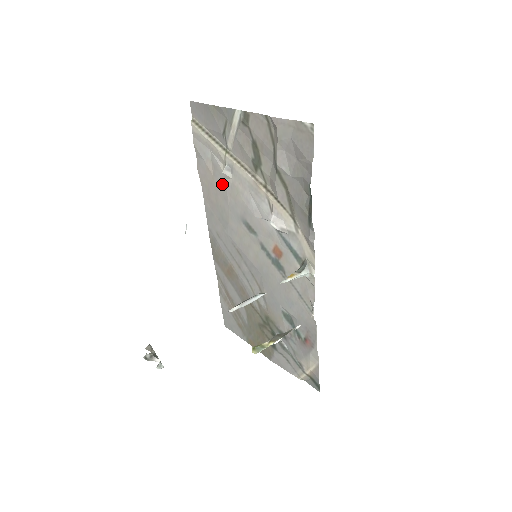
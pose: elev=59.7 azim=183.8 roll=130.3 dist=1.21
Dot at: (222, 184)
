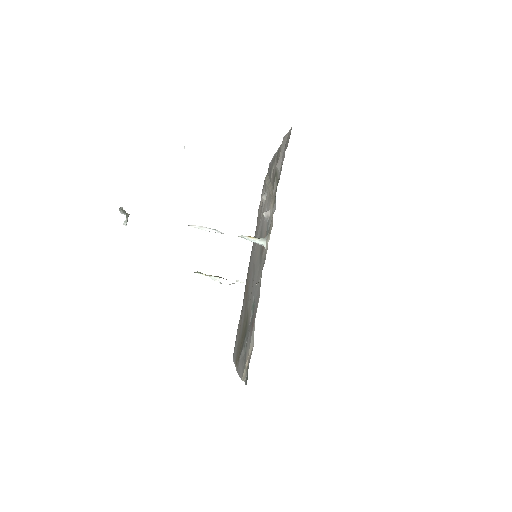
Dot at: occluded
